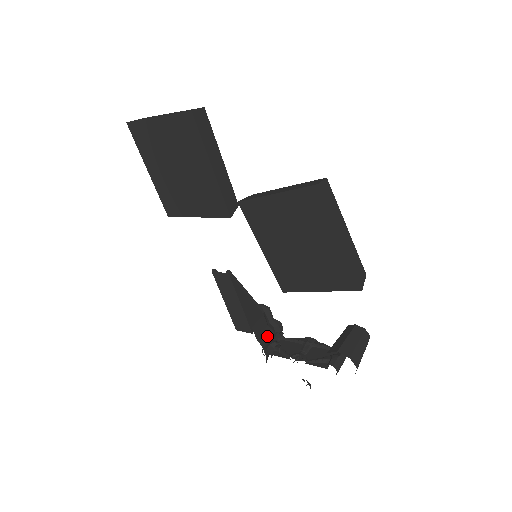
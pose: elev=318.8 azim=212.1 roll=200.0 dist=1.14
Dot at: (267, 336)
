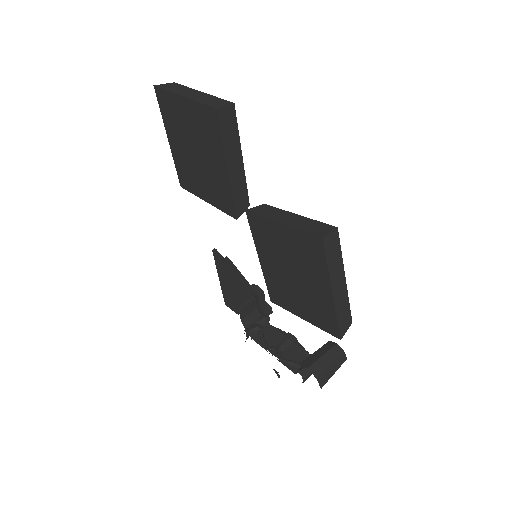
Dot at: (253, 318)
